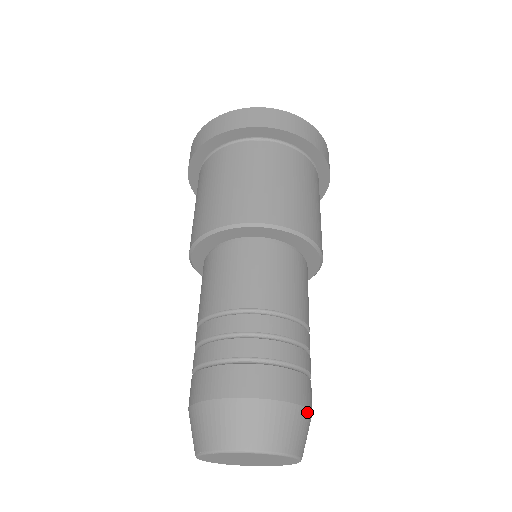
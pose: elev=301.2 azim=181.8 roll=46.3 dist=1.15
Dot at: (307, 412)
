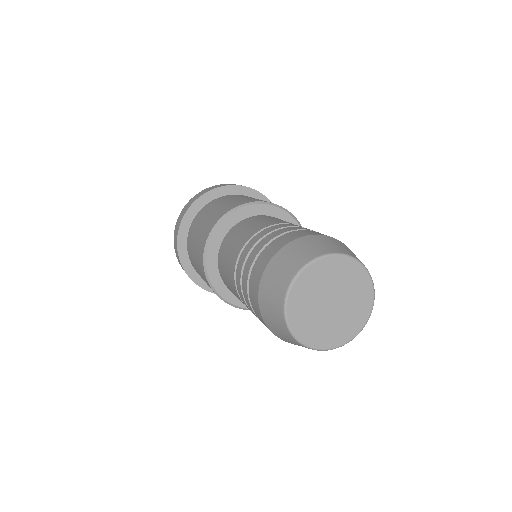
Dot at: occluded
